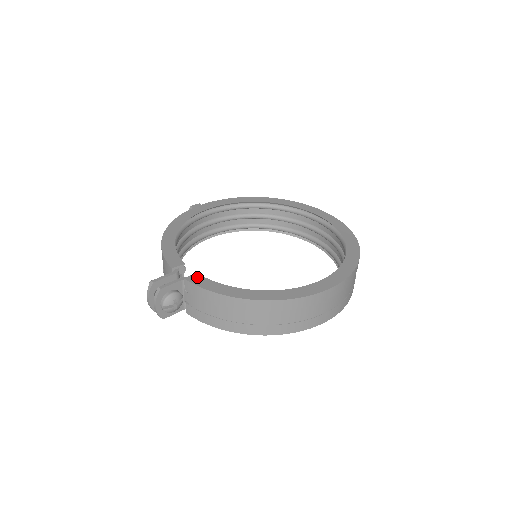
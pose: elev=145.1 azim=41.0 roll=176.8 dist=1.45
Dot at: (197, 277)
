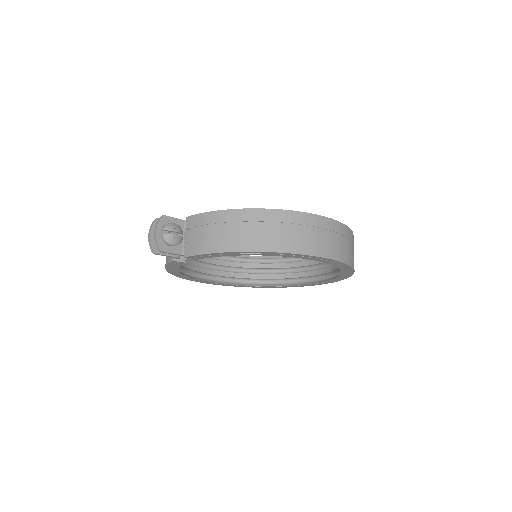
Dot at: occluded
